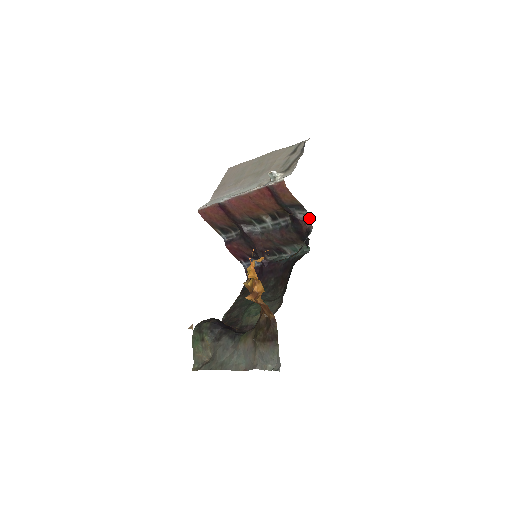
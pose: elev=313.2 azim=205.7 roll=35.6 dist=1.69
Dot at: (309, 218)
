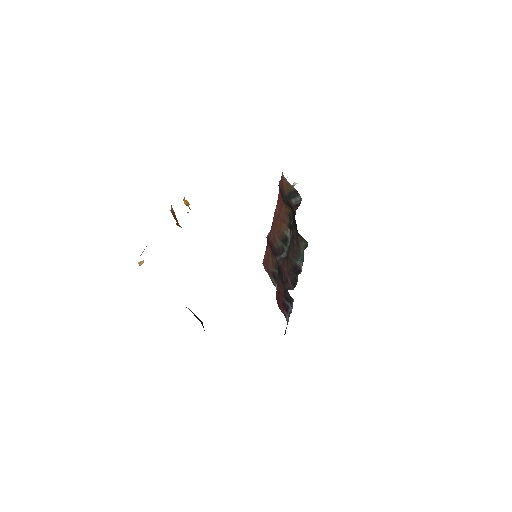
Dot at: occluded
